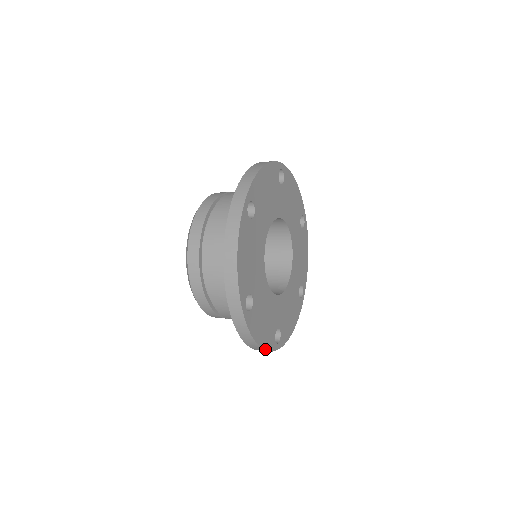
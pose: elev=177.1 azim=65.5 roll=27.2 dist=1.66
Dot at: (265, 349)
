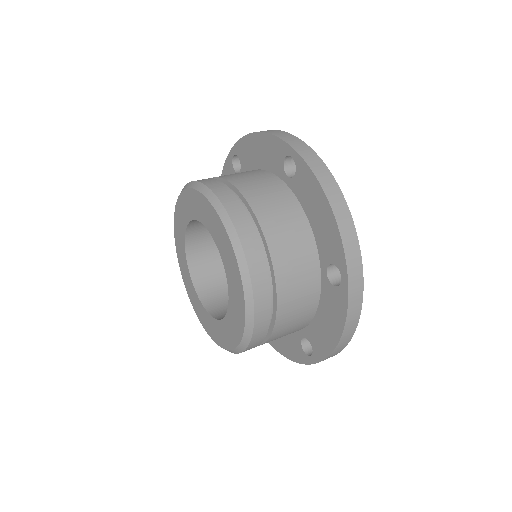
Dot at: (345, 345)
